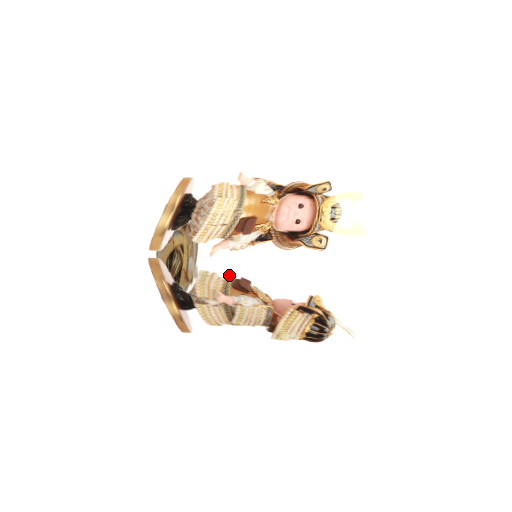
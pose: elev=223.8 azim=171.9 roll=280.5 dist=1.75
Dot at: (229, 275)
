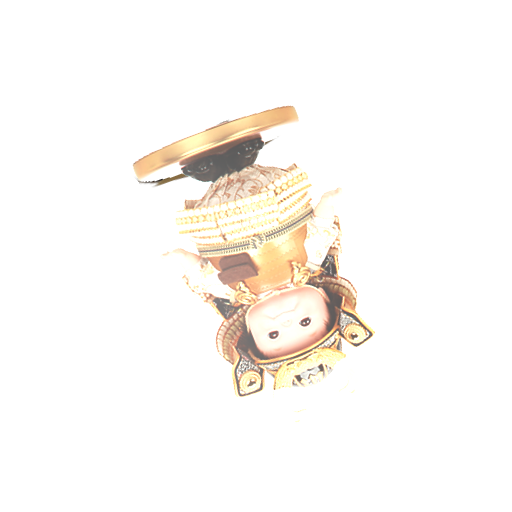
Dot at: occluded
